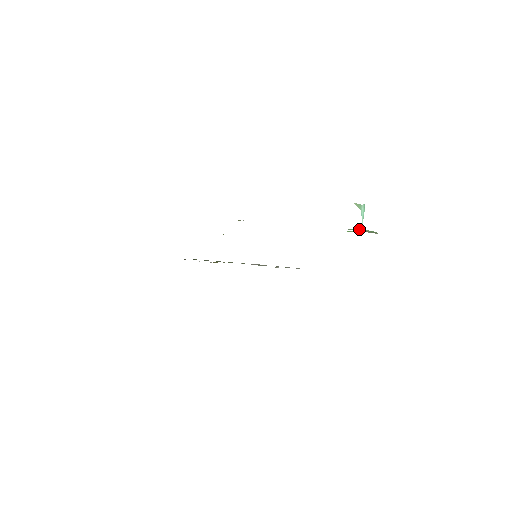
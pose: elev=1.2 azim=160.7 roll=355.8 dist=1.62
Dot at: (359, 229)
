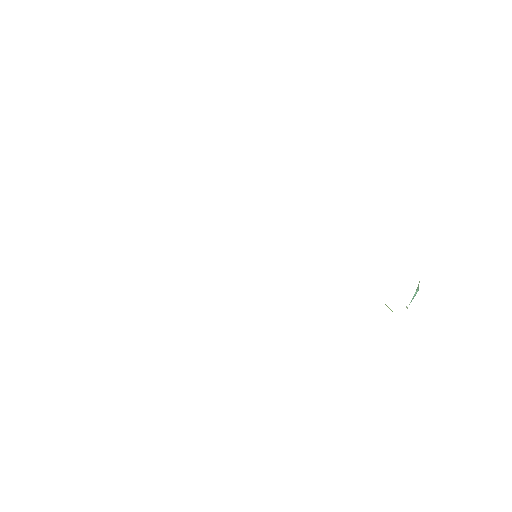
Dot at: (406, 306)
